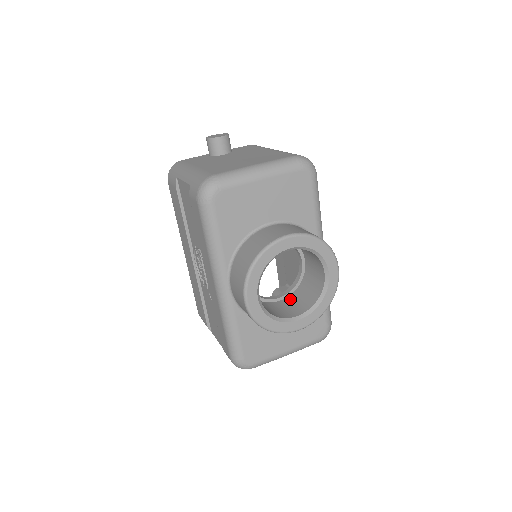
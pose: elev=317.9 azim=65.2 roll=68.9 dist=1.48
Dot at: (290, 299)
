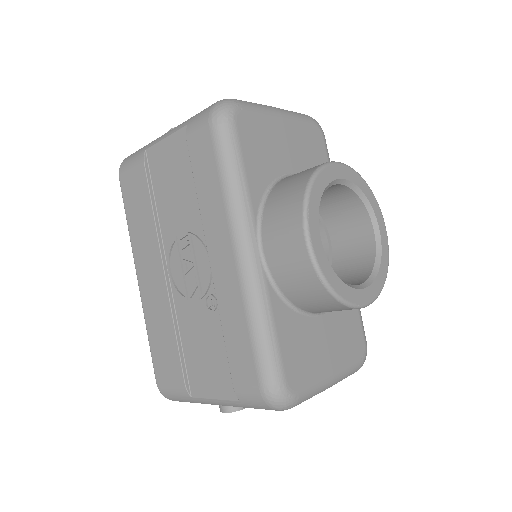
Dot at: occluded
